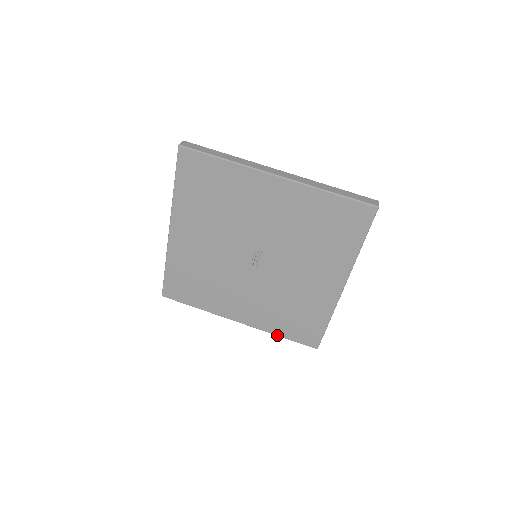
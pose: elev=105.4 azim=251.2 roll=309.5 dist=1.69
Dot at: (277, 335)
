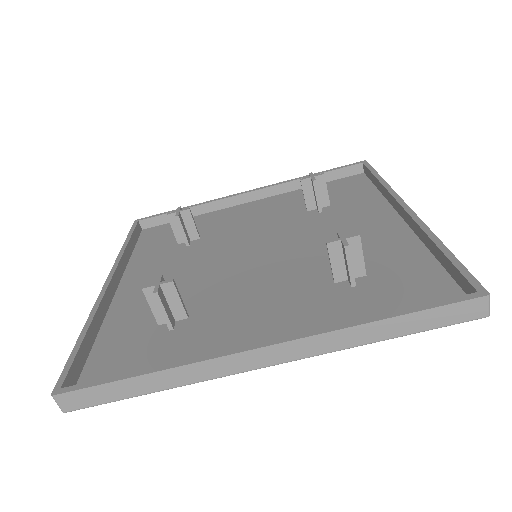
Dot at: occluded
